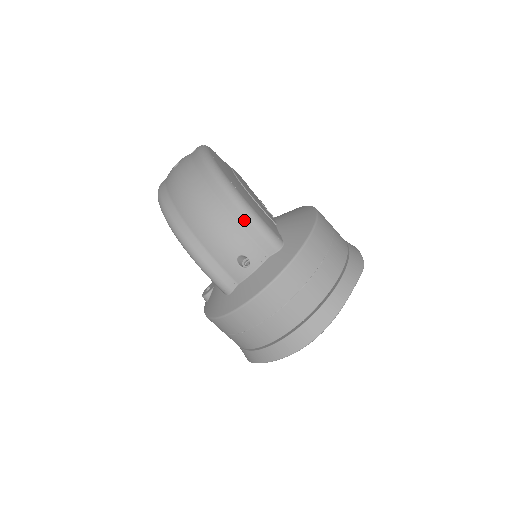
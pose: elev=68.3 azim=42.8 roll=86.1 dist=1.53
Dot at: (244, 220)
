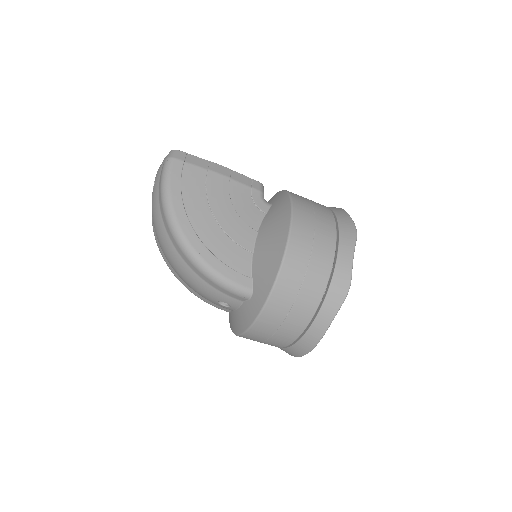
Dot at: (208, 280)
